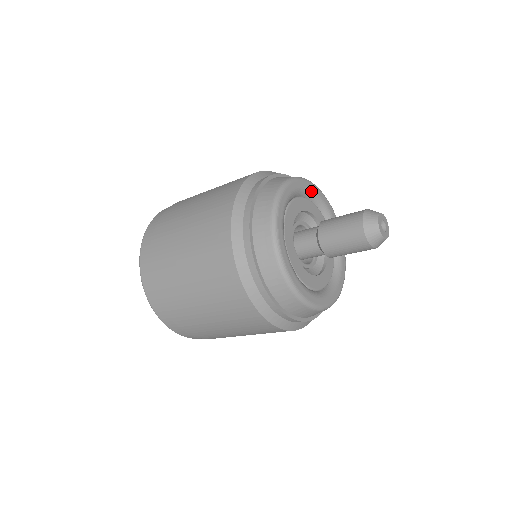
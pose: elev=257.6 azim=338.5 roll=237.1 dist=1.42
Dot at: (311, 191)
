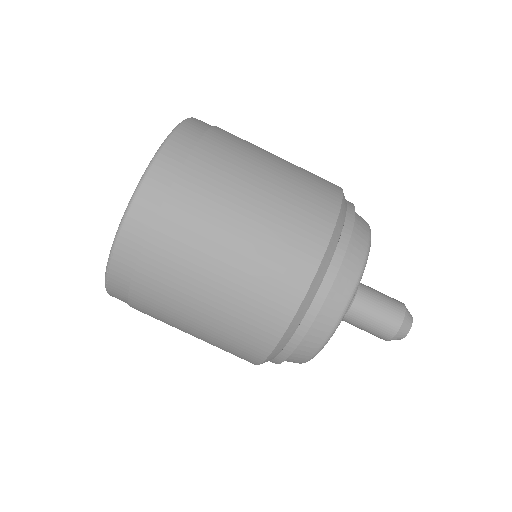
Dot at: occluded
